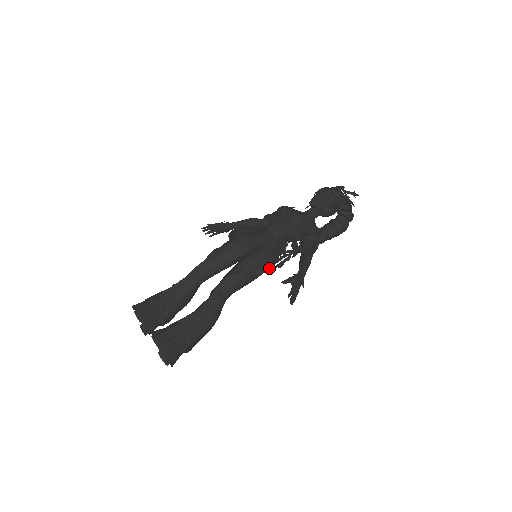
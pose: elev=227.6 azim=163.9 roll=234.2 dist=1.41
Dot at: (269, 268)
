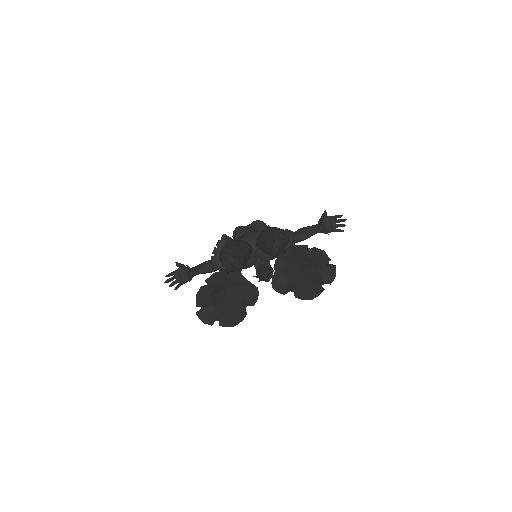
Dot at: occluded
